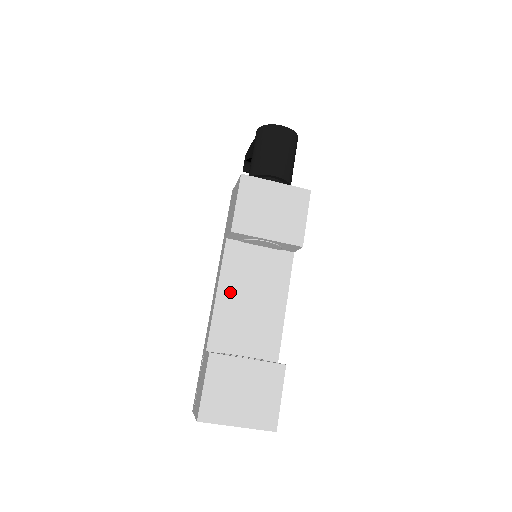
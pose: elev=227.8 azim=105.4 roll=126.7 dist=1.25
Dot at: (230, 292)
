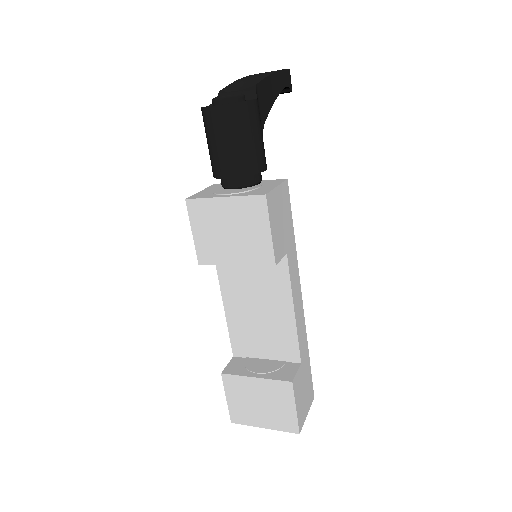
Dot at: (235, 305)
